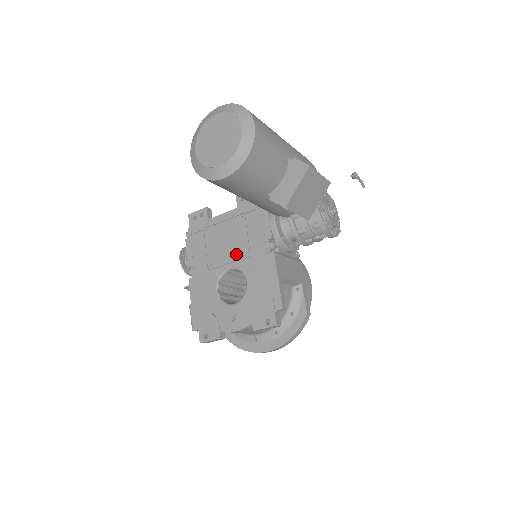
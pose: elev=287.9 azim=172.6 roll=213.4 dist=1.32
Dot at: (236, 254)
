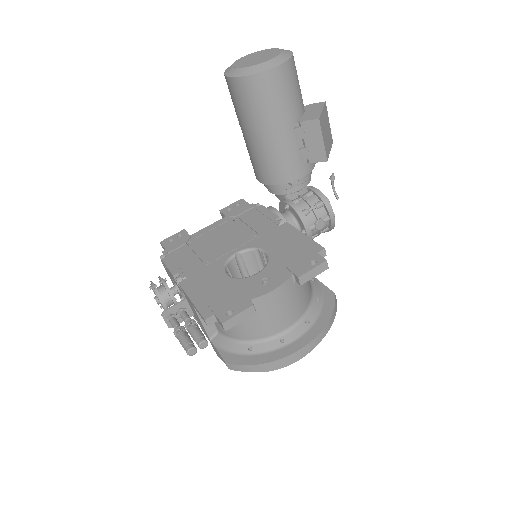
Dot at: (240, 241)
